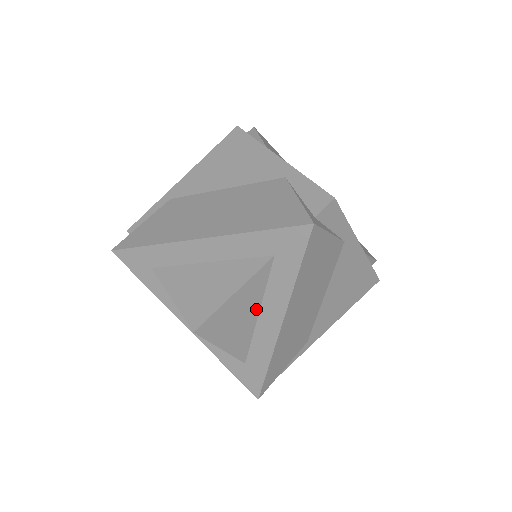
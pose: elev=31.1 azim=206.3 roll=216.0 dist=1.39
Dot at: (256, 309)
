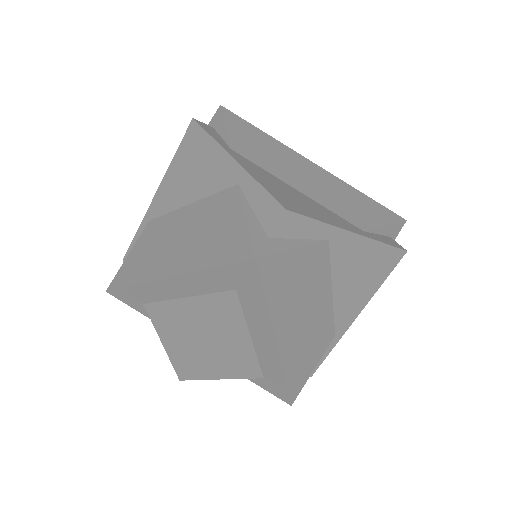
Dot at: (245, 337)
